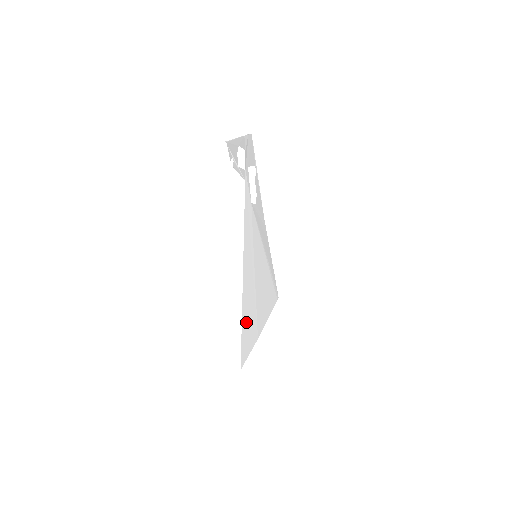
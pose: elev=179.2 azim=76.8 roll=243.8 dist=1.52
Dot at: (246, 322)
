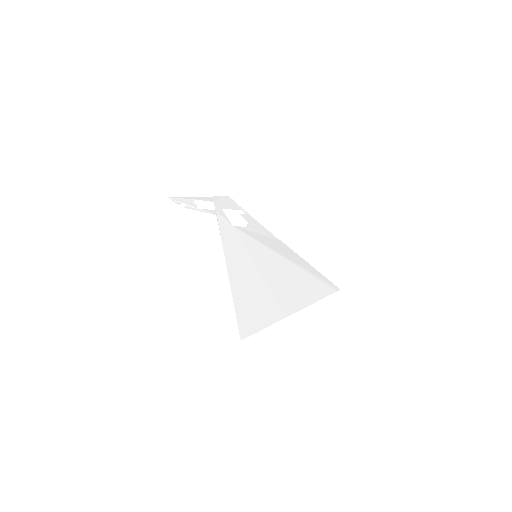
Dot at: (245, 301)
